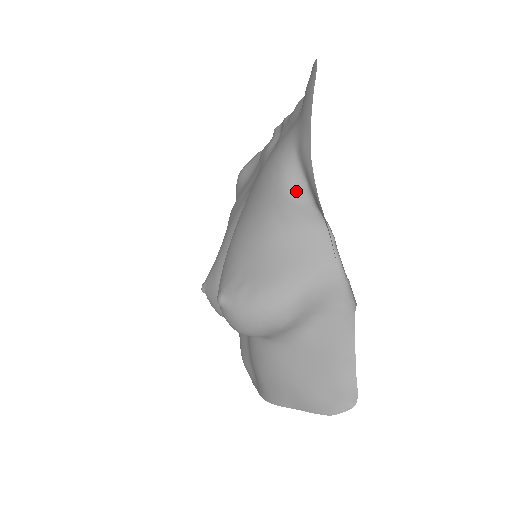
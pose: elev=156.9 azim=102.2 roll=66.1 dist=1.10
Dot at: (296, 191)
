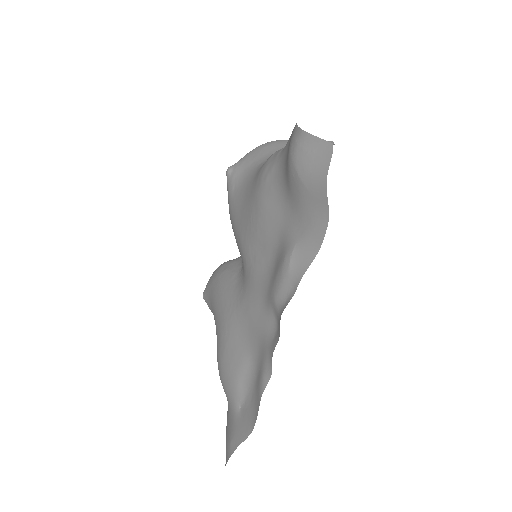
Dot at: occluded
